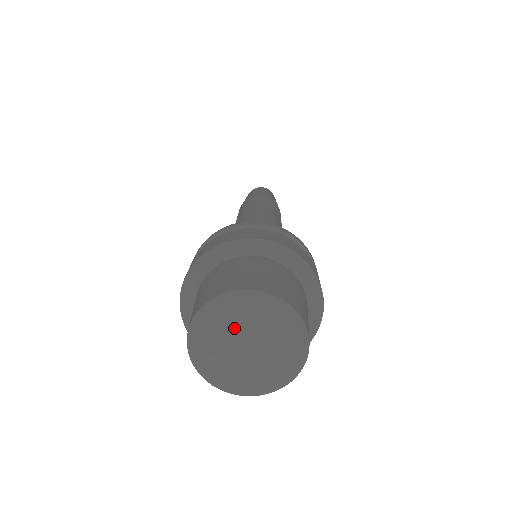
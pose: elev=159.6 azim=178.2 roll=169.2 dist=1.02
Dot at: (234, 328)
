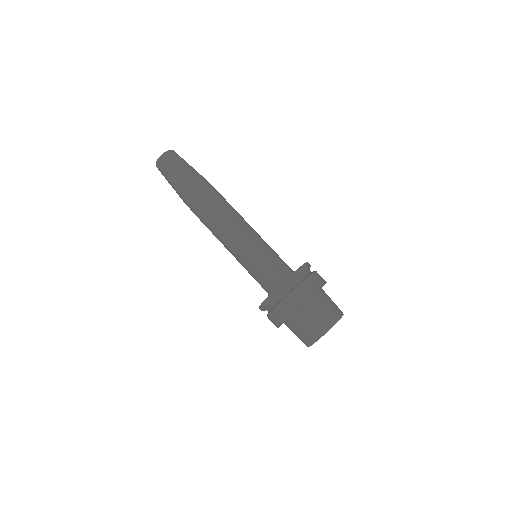
Dot at: occluded
